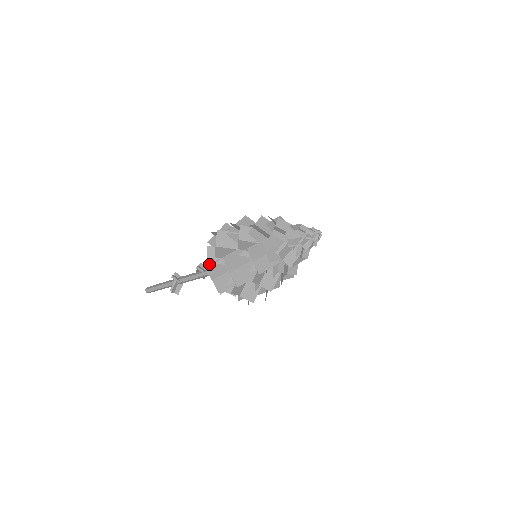
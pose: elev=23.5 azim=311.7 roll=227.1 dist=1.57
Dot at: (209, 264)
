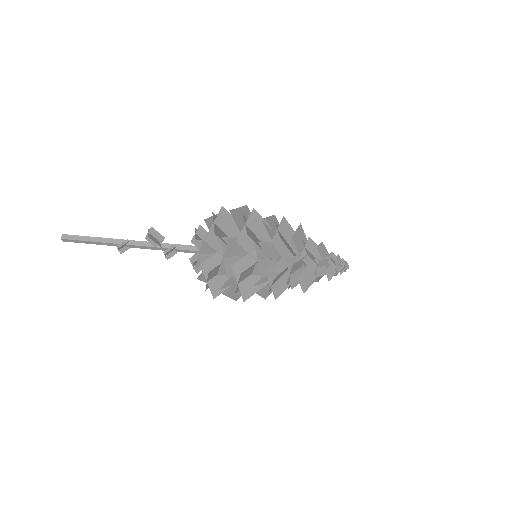
Dot at: occluded
